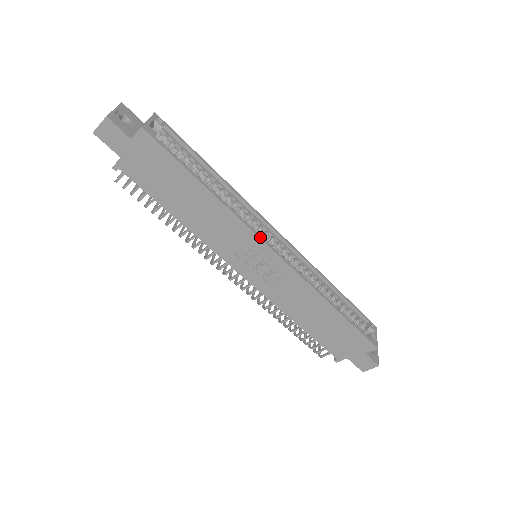
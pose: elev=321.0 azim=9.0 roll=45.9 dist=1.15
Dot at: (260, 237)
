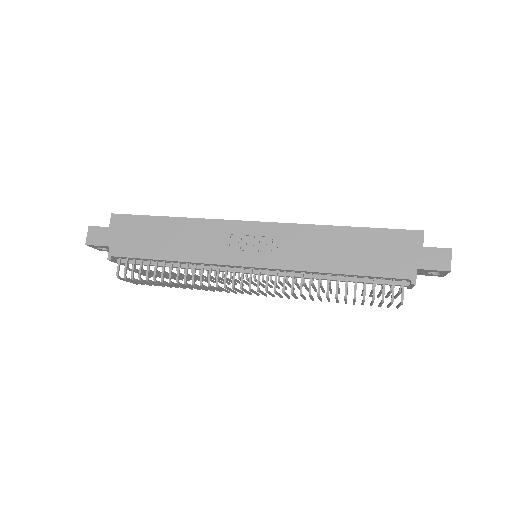
Dot at: (234, 221)
